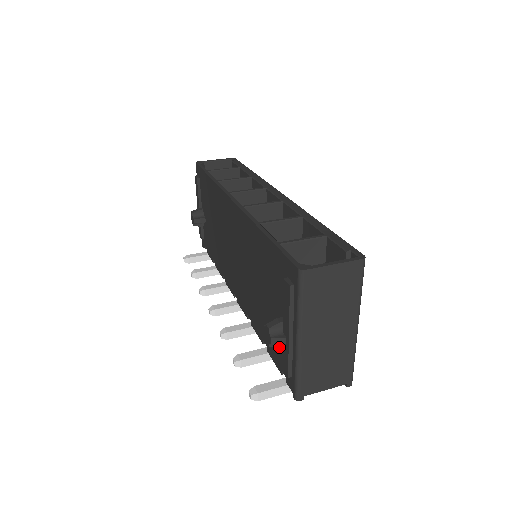
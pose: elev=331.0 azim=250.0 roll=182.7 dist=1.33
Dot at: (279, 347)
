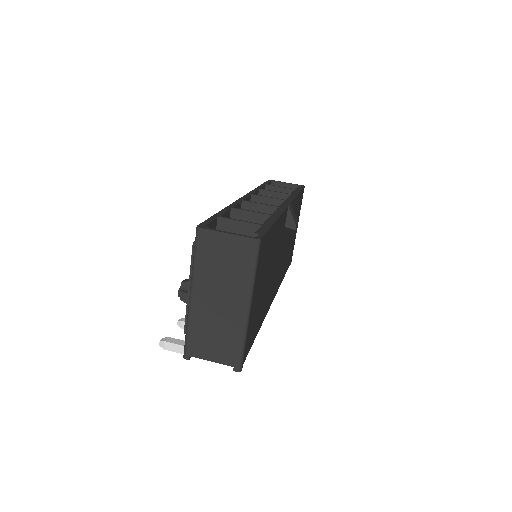
Dot at: occluded
